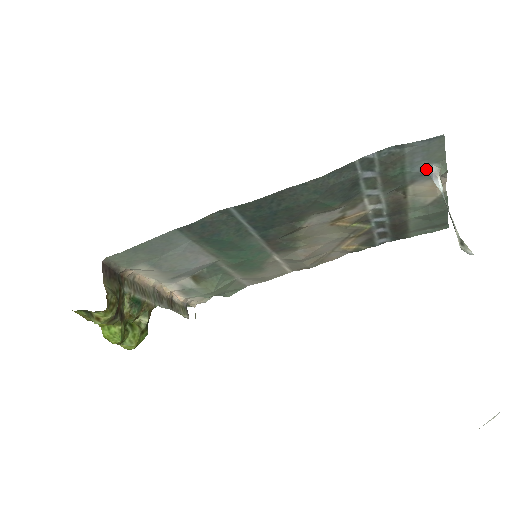
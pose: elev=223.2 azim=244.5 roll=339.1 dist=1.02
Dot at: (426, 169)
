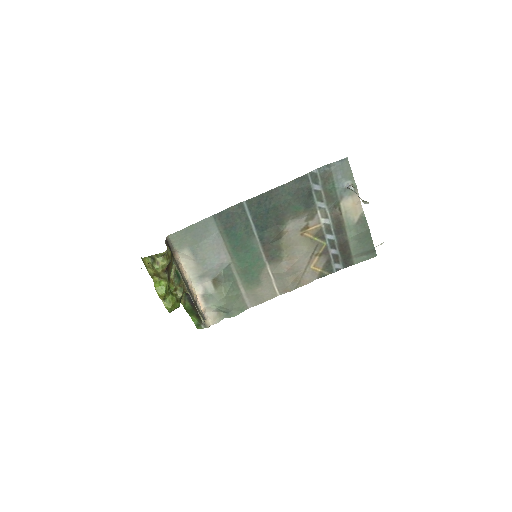
Dot at: (346, 185)
